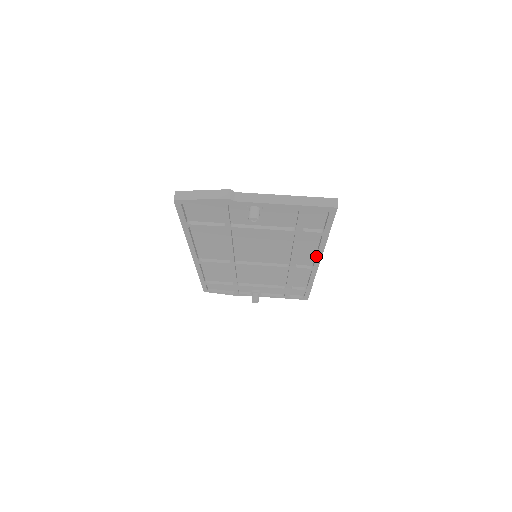
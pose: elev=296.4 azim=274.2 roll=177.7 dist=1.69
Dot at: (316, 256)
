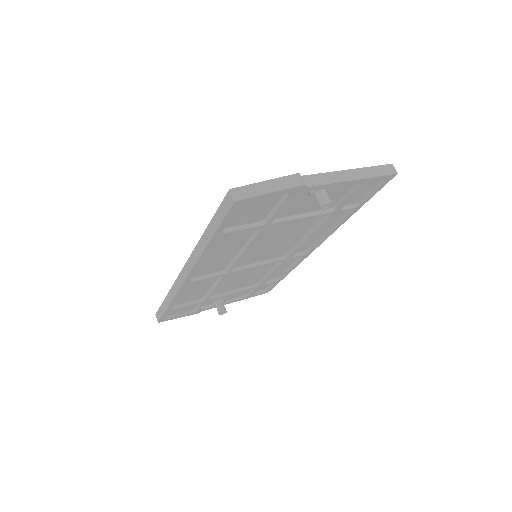
Dot at: (324, 237)
